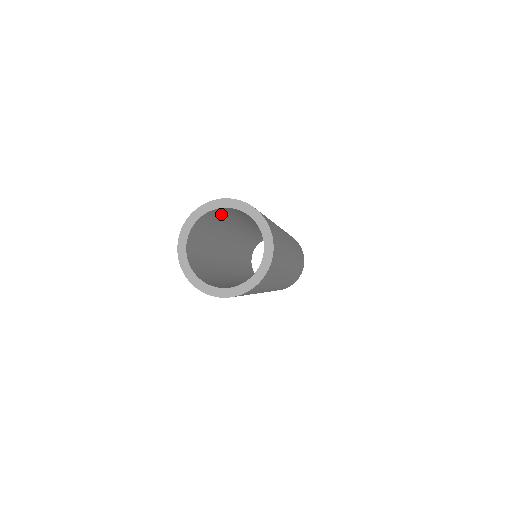
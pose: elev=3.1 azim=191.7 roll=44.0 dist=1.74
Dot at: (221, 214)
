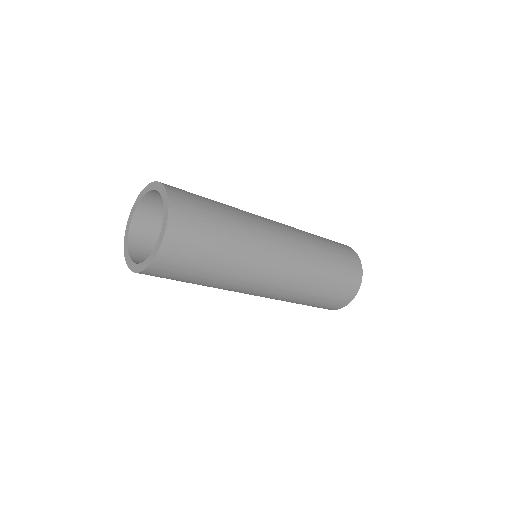
Dot at: (154, 234)
